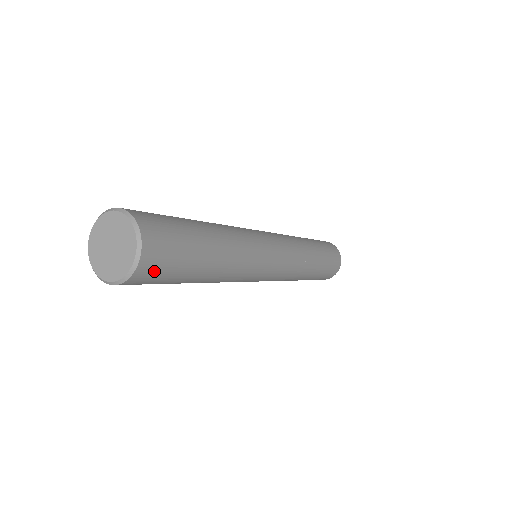
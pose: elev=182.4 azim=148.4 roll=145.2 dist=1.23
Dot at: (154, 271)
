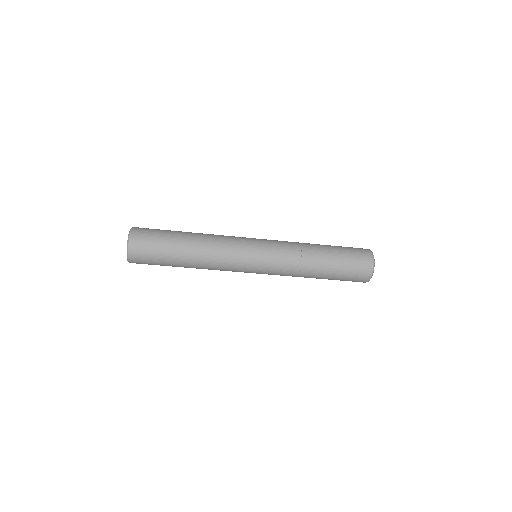
Dot at: (141, 250)
